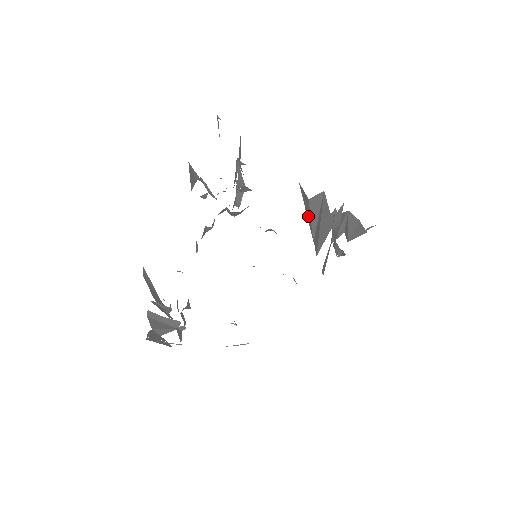
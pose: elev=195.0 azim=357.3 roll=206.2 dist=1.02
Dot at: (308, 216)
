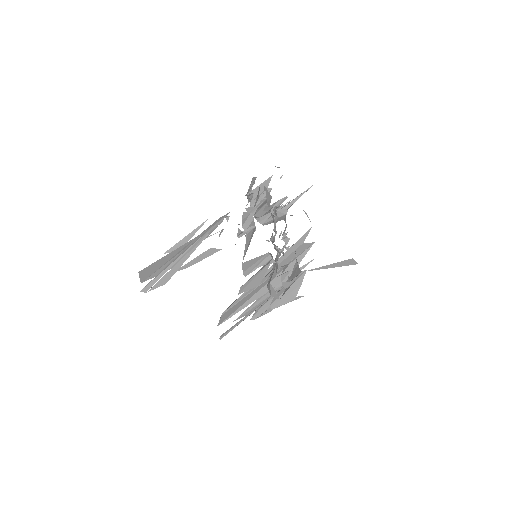
Dot at: (270, 268)
